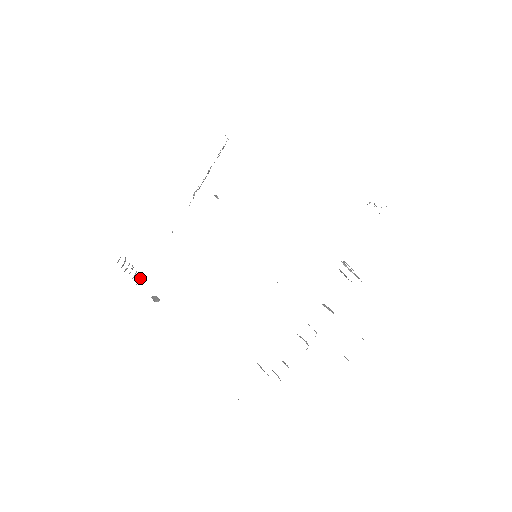
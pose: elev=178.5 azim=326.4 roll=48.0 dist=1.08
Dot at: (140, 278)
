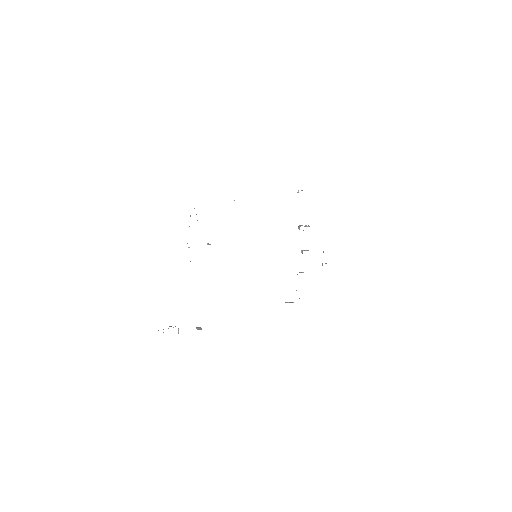
Dot at: occluded
